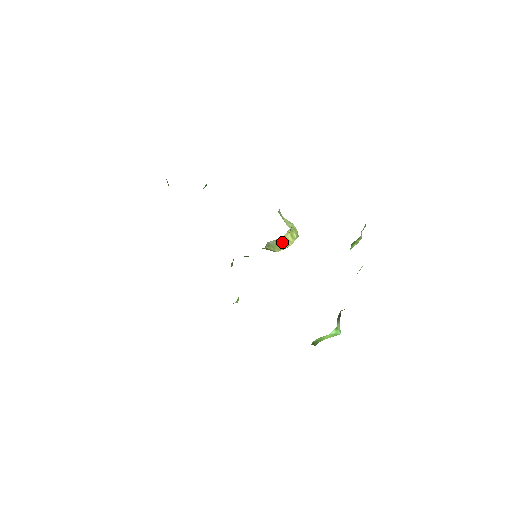
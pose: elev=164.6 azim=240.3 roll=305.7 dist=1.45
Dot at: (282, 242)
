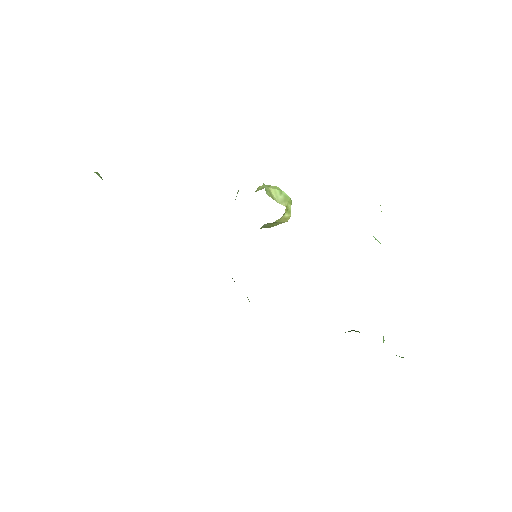
Dot at: (278, 222)
